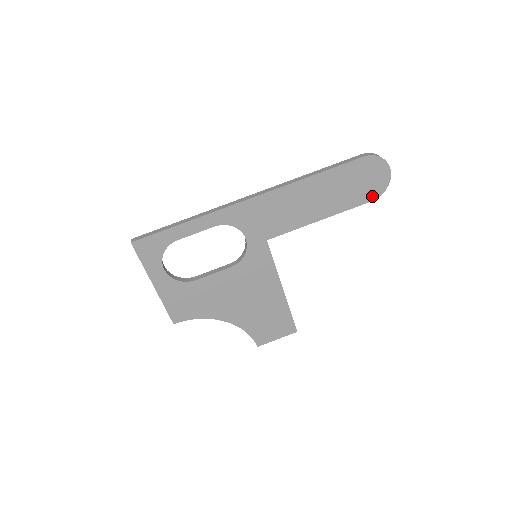
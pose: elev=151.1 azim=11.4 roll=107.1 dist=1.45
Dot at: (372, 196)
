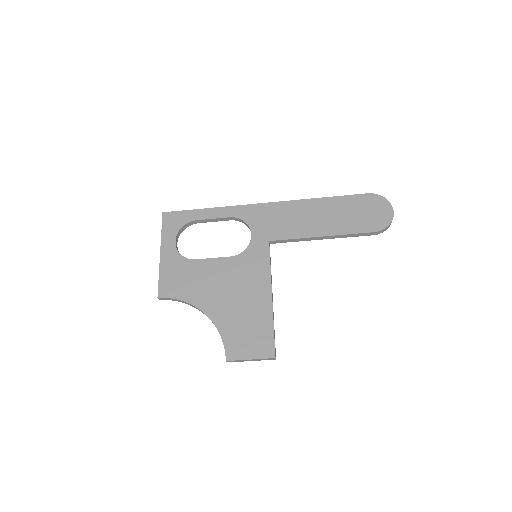
Dot at: (375, 228)
